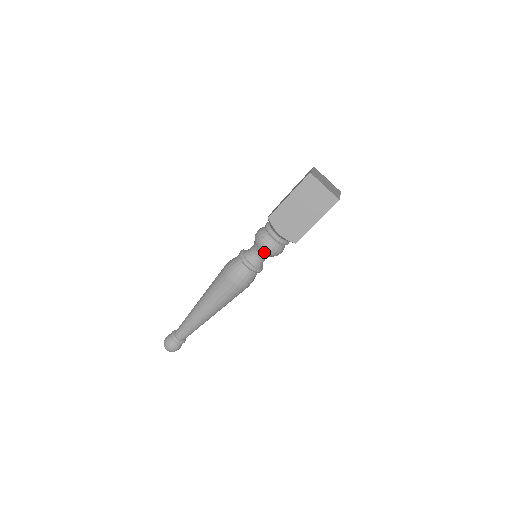
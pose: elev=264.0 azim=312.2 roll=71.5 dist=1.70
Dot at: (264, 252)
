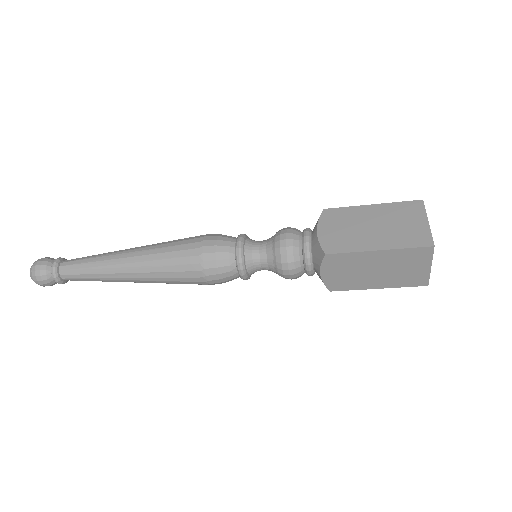
Dot at: (278, 273)
